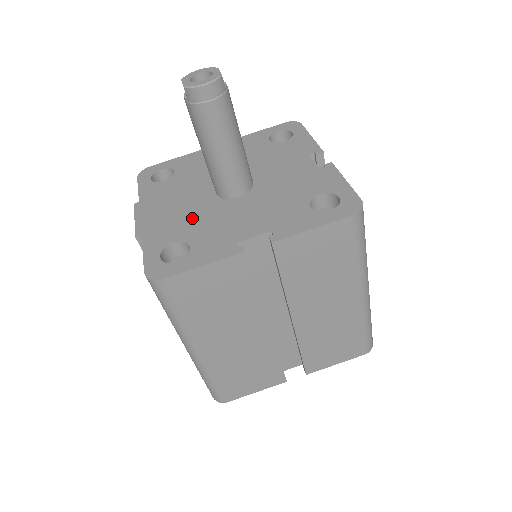
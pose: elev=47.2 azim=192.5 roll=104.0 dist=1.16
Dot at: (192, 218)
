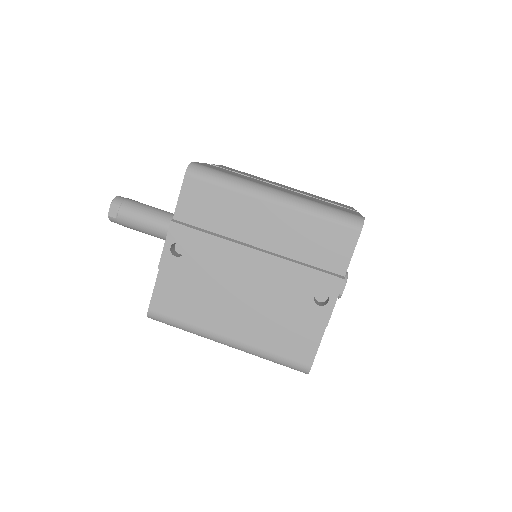
Dot at: occluded
